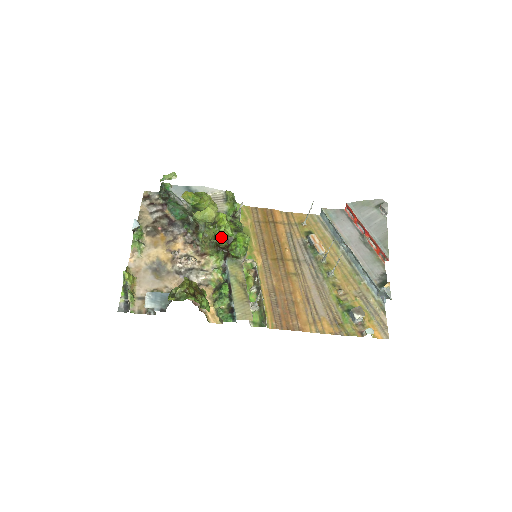
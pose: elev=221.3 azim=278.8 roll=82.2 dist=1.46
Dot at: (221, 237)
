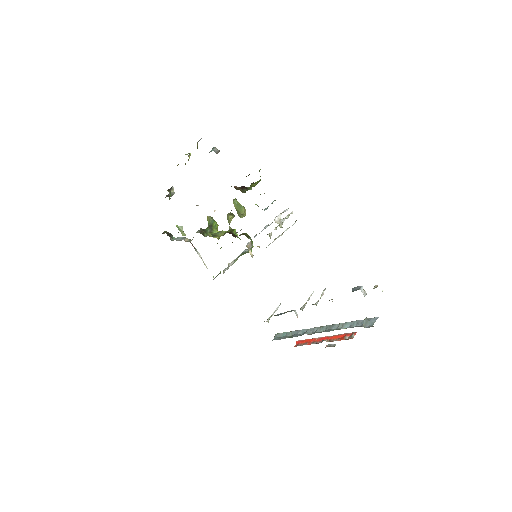
Dot at: (235, 231)
